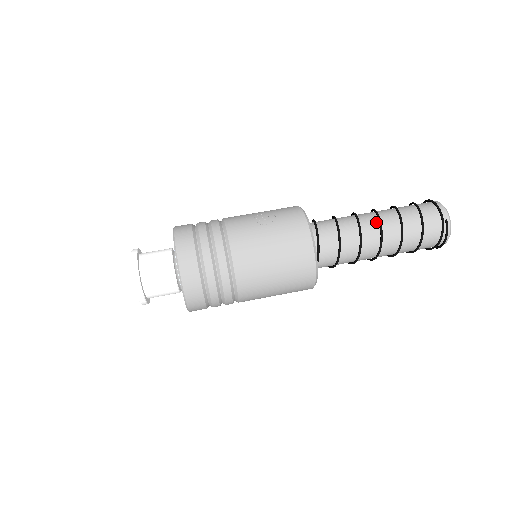
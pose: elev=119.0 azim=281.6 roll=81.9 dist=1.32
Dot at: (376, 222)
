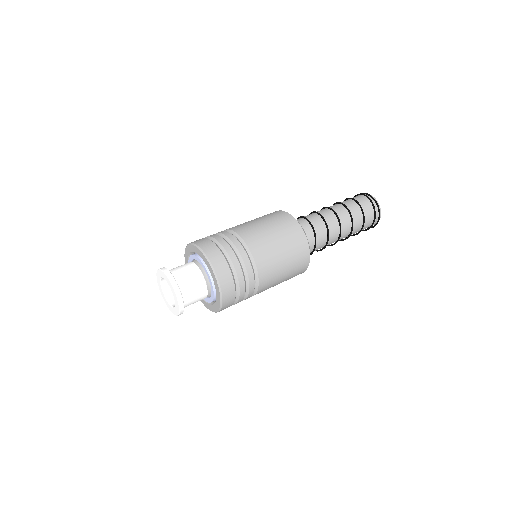
Dot at: occluded
